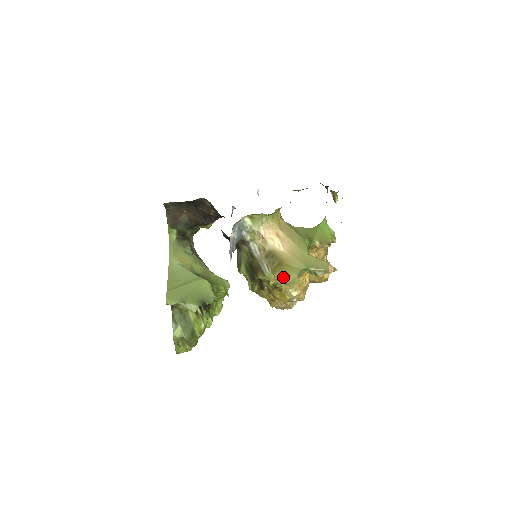
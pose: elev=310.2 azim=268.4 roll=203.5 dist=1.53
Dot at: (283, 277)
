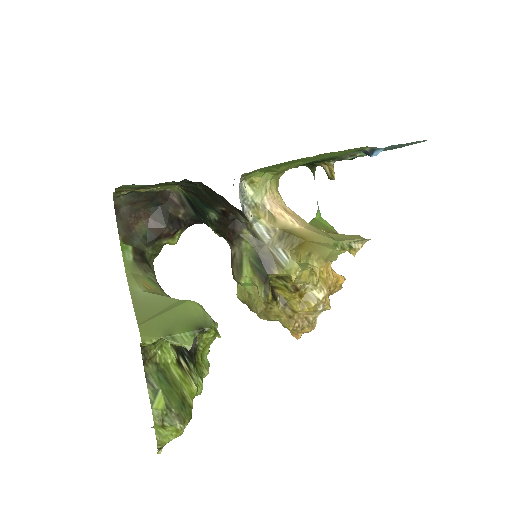
Dot at: (314, 255)
